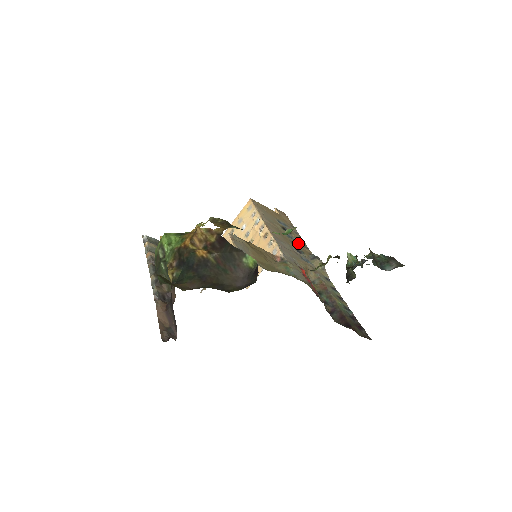
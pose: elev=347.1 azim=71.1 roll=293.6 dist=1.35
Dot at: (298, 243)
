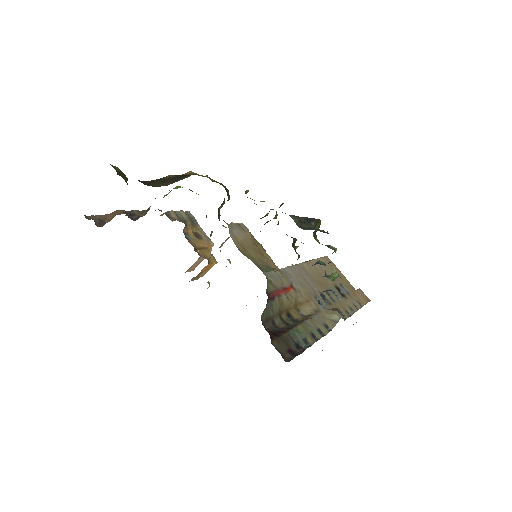
Dot at: (338, 301)
